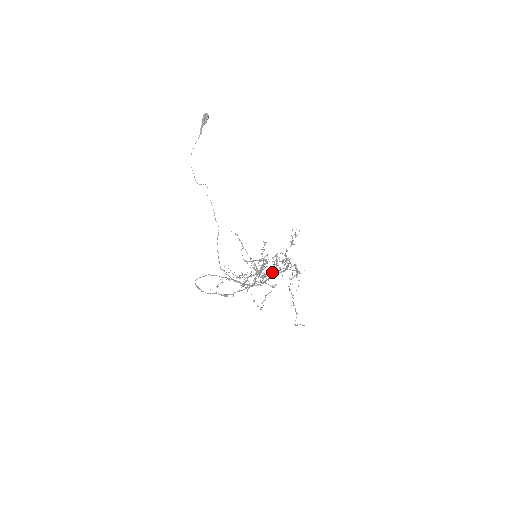
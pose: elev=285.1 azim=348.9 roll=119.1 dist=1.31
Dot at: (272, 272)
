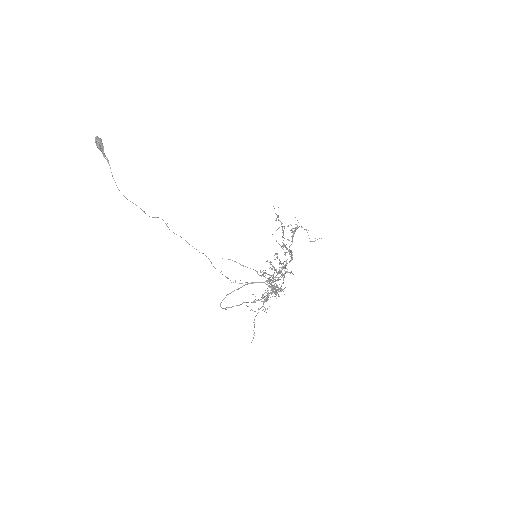
Dot at: (284, 274)
